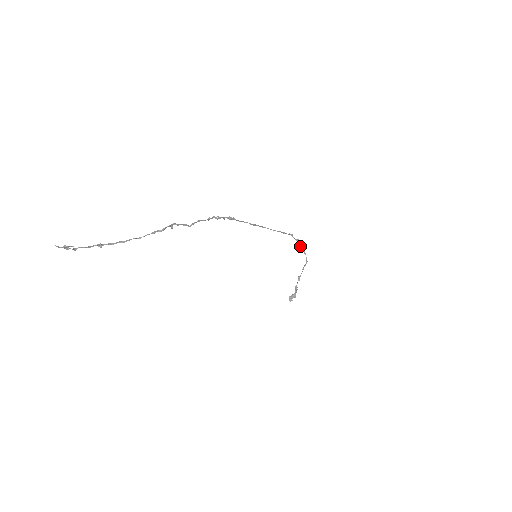
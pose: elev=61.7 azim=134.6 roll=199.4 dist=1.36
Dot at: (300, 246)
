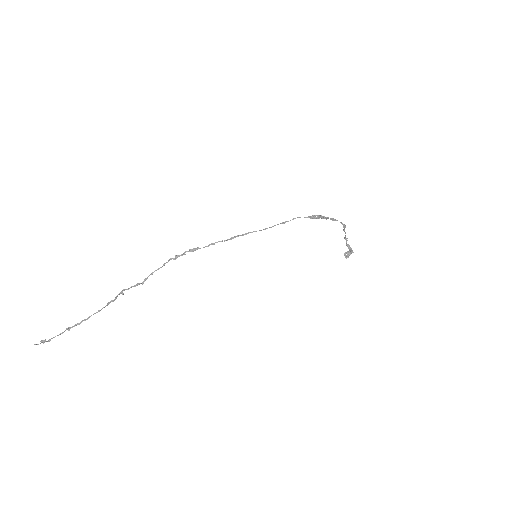
Dot at: (322, 218)
